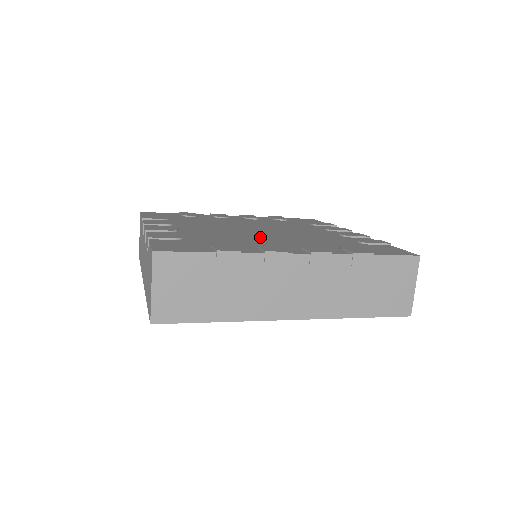
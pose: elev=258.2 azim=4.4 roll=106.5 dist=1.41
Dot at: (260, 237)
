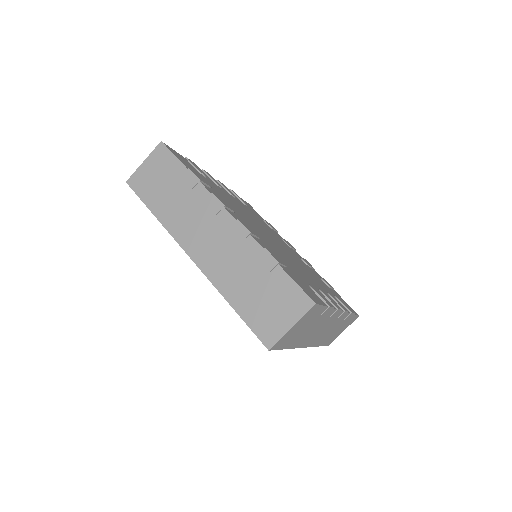
Dot at: (252, 223)
